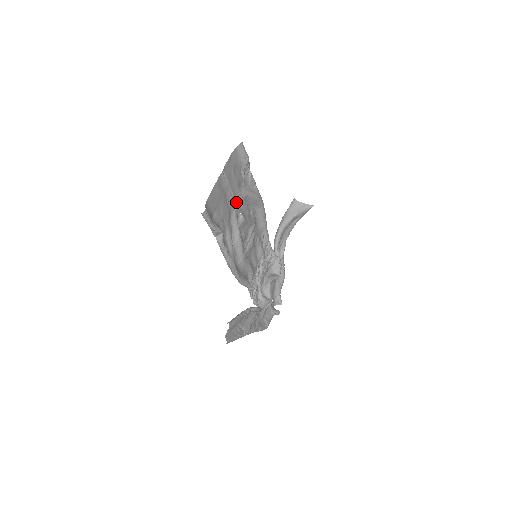
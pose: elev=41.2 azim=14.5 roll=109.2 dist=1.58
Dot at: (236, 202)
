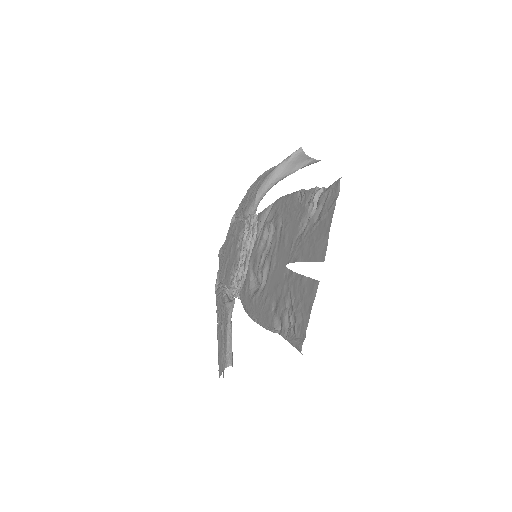
Dot at: (293, 250)
